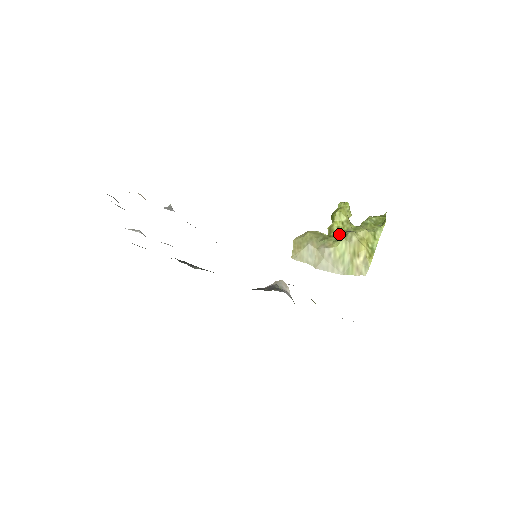
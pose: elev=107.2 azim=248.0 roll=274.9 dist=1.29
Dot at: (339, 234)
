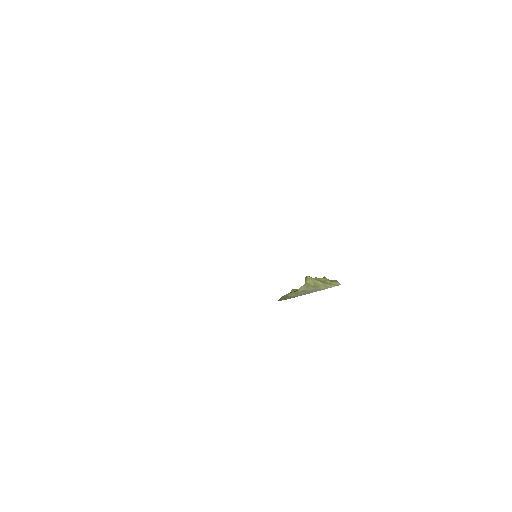
Dot at: occluded
